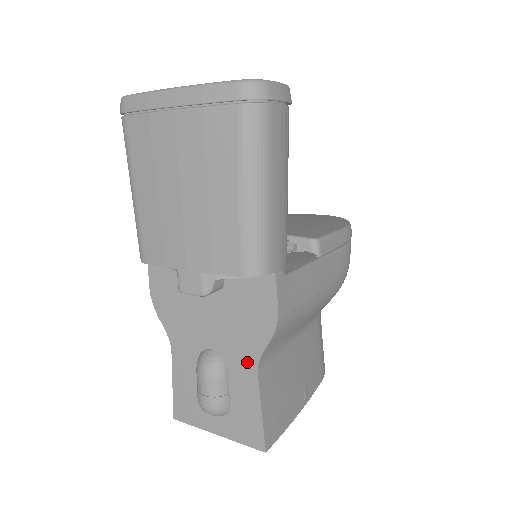
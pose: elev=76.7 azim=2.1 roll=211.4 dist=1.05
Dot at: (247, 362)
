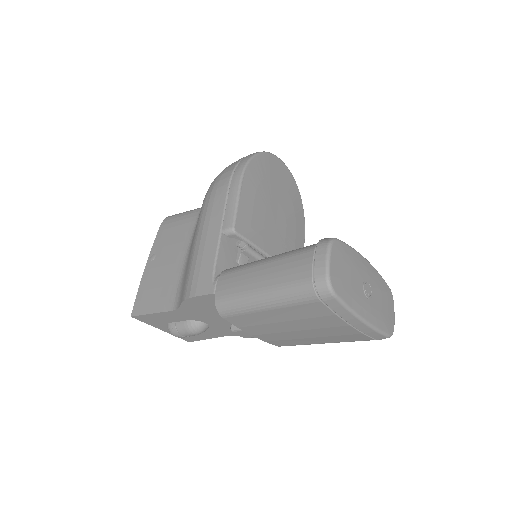
Dot at: (224, 333)
